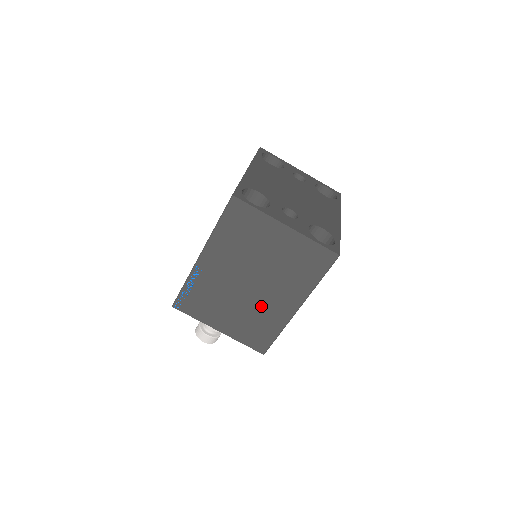
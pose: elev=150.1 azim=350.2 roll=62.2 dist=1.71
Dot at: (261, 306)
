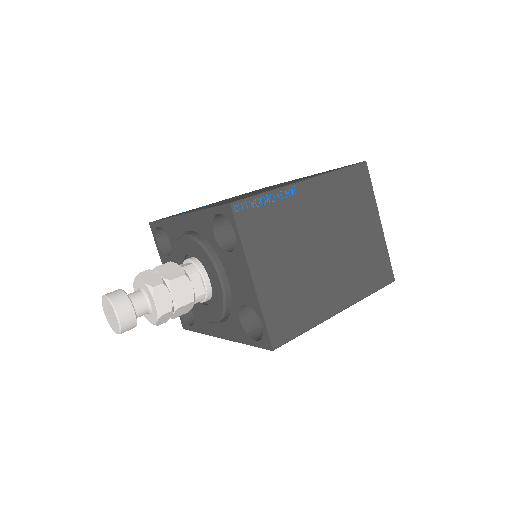
Dot at: (315, 282)
